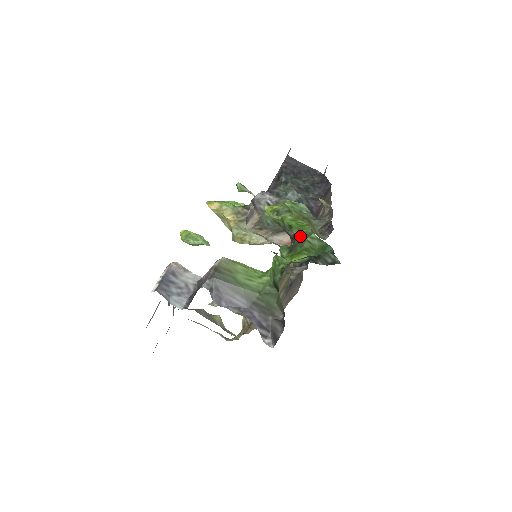
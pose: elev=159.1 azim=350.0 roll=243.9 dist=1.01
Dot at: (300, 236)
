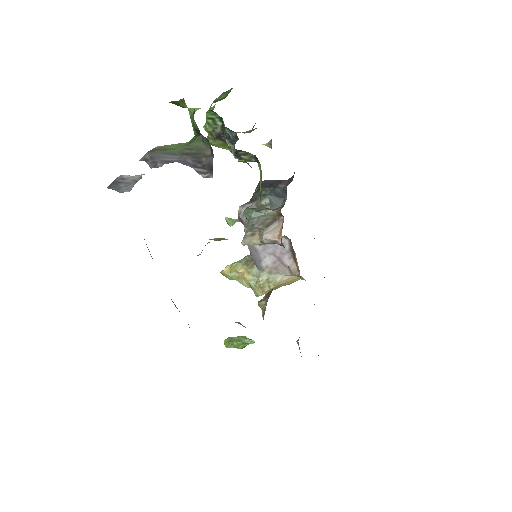
Dot at: occluded
